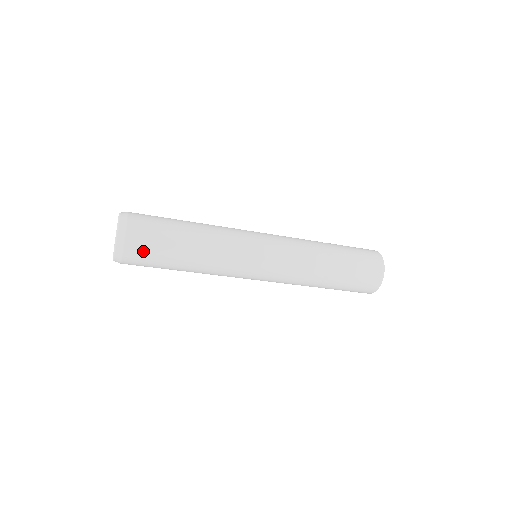
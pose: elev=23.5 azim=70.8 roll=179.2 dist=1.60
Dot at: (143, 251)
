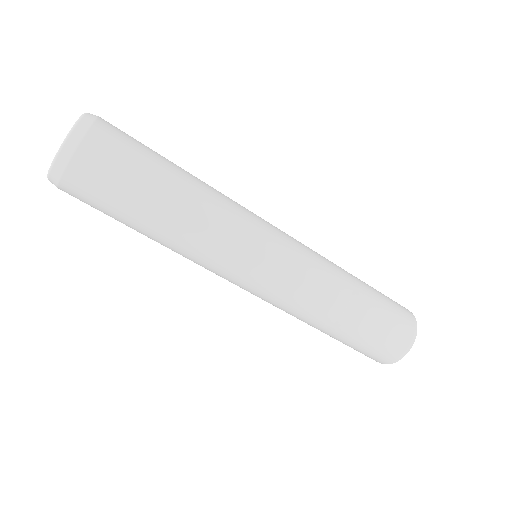
Dot at: (108, 163)
